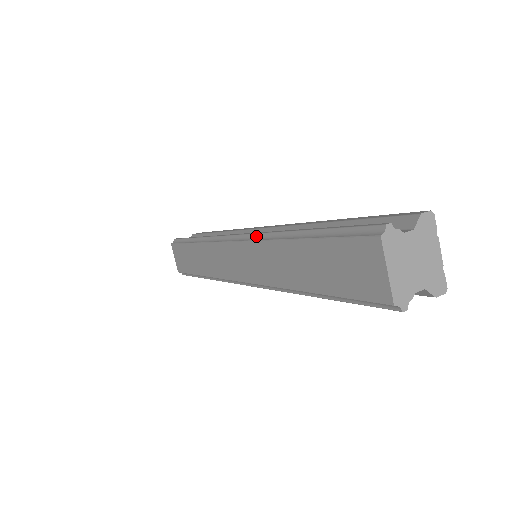
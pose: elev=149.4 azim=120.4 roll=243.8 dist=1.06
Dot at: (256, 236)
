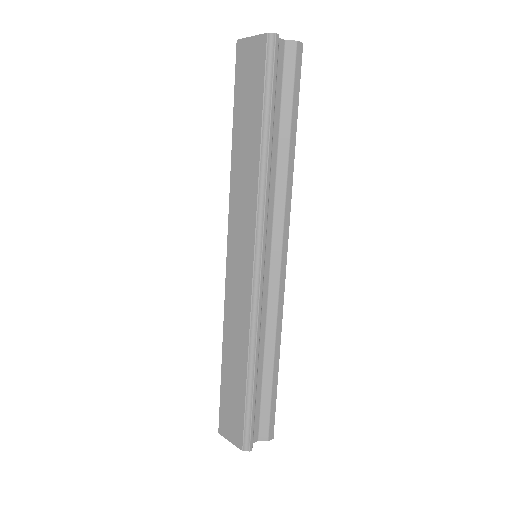
Dot at: (230, 208)
